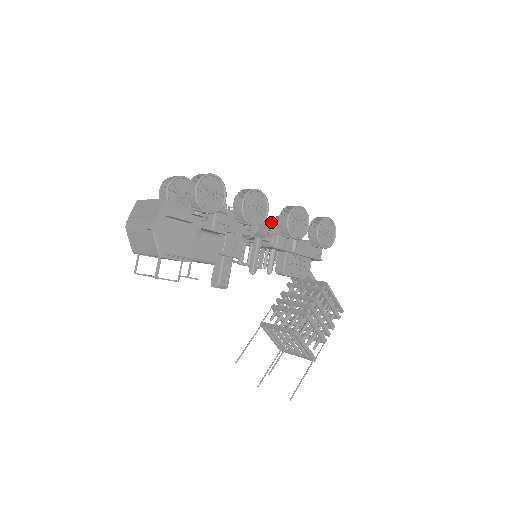
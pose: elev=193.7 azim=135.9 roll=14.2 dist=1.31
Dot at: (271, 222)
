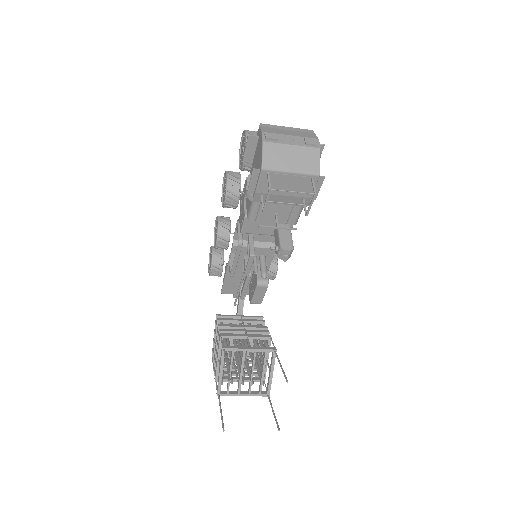
Dot at: occluded
